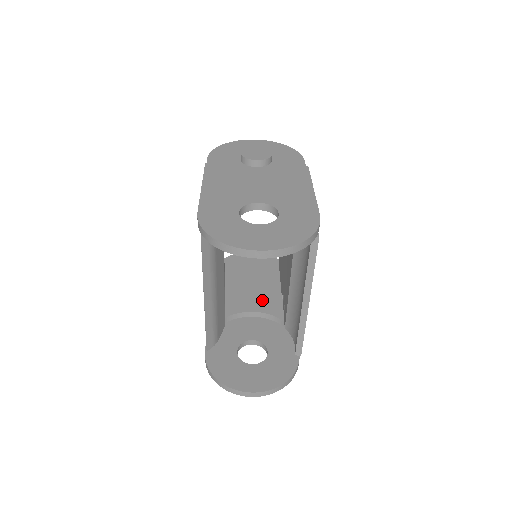
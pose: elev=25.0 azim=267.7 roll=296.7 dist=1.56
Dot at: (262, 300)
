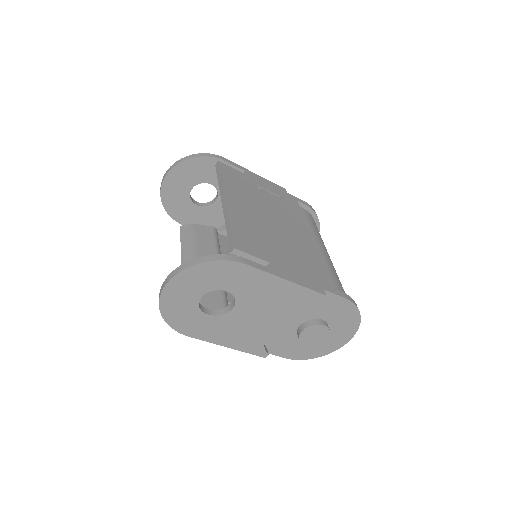
Dot at: occluded
